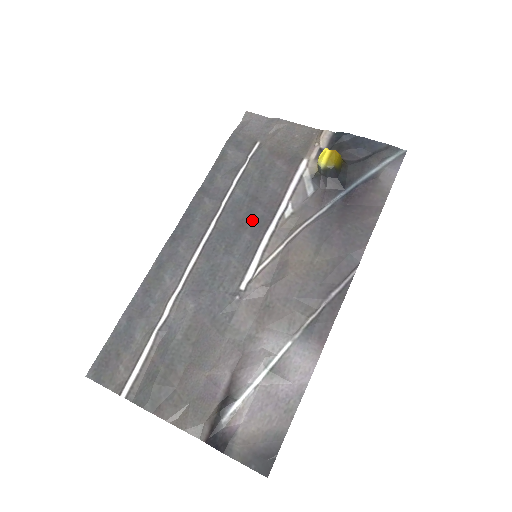
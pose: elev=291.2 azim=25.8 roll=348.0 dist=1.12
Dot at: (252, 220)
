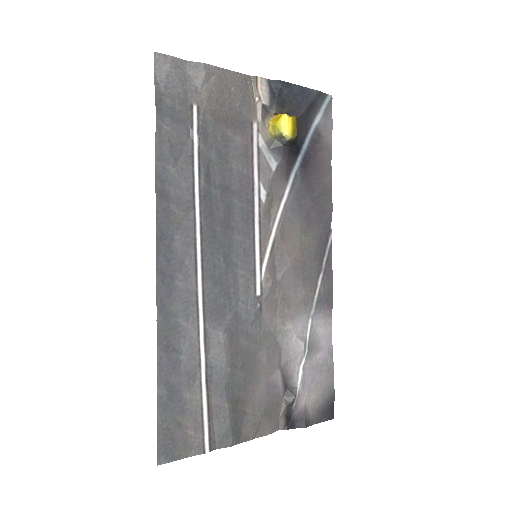
Dot at: (234, 217)
